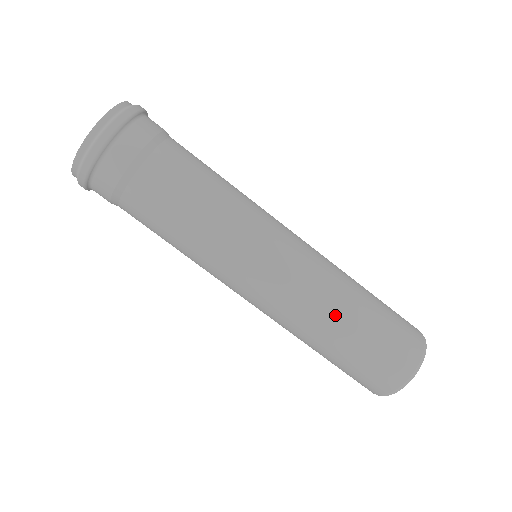
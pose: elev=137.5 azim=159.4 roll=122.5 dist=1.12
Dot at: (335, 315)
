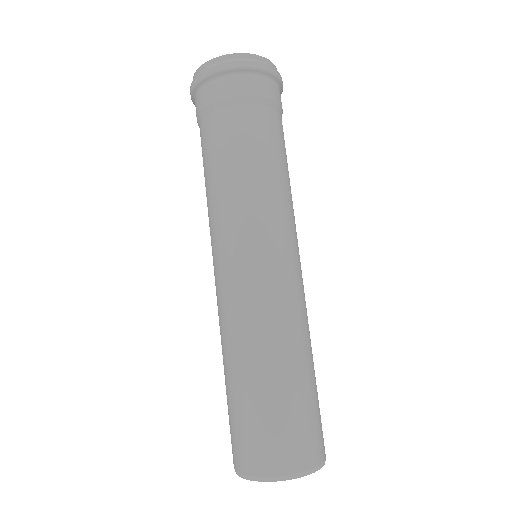
Dot at: (309, 345)
